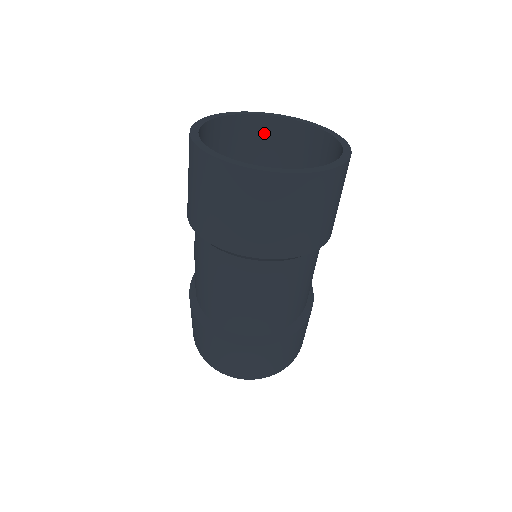
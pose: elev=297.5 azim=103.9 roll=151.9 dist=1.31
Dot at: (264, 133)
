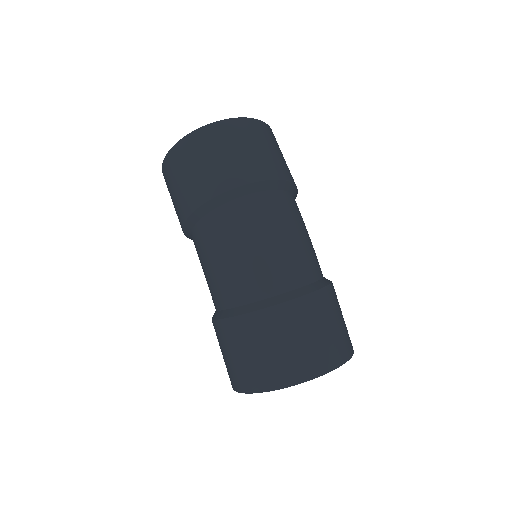
Dot at: occluded
